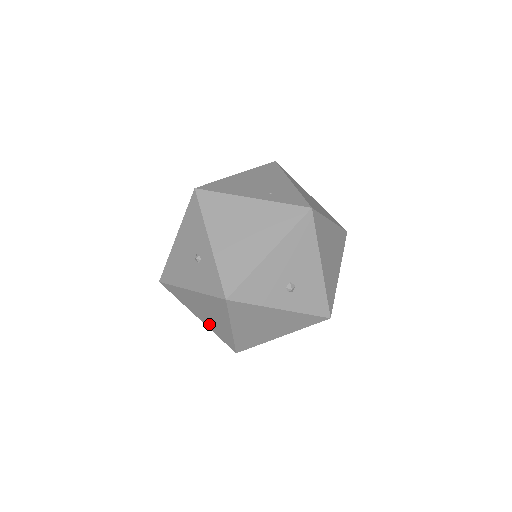
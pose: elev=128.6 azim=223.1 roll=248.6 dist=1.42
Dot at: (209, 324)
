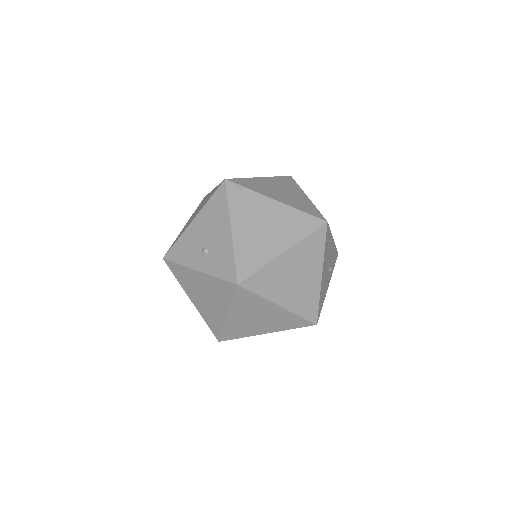
Dot at: occluded
